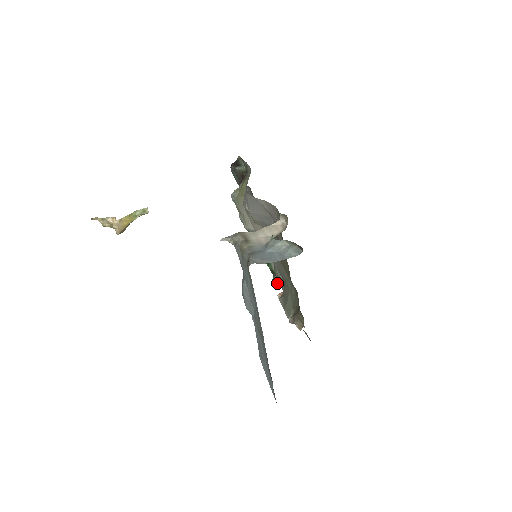
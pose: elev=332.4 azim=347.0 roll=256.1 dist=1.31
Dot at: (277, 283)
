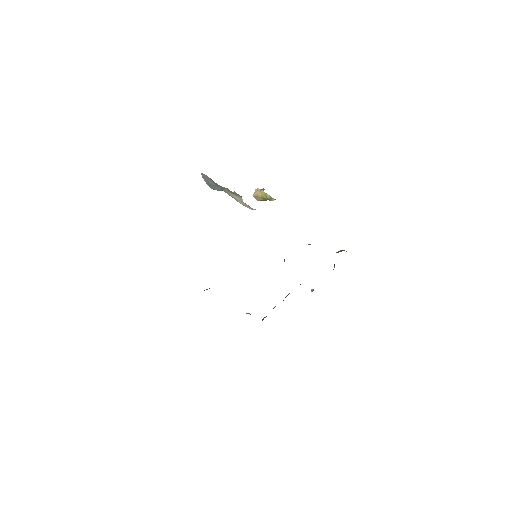
Dot at: occluded
